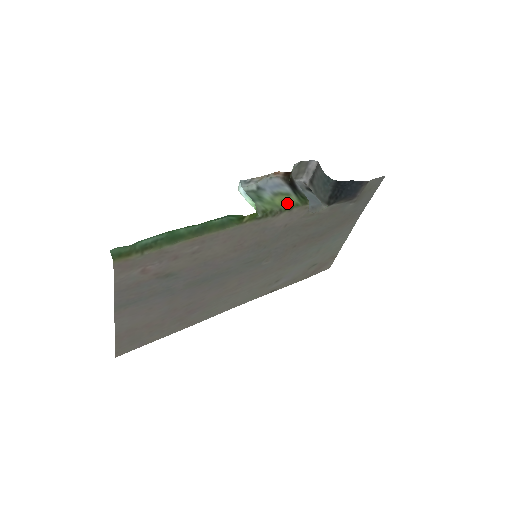
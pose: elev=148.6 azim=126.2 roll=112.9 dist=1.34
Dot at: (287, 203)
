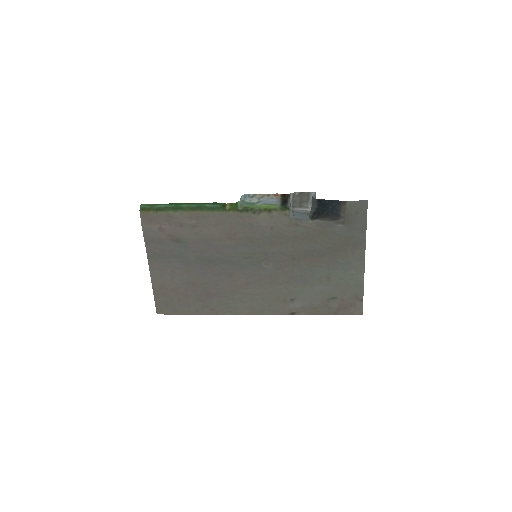
Dot at: (268, 207)
